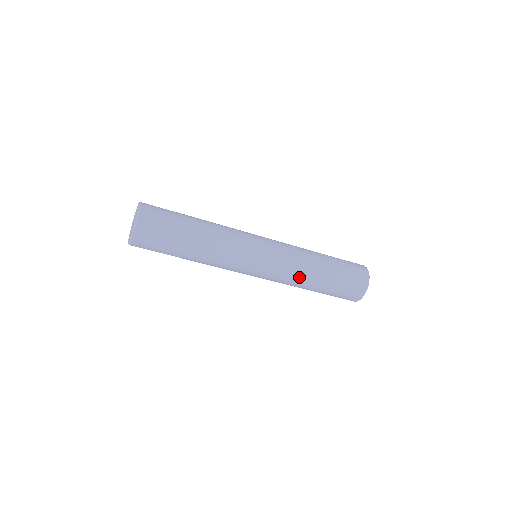
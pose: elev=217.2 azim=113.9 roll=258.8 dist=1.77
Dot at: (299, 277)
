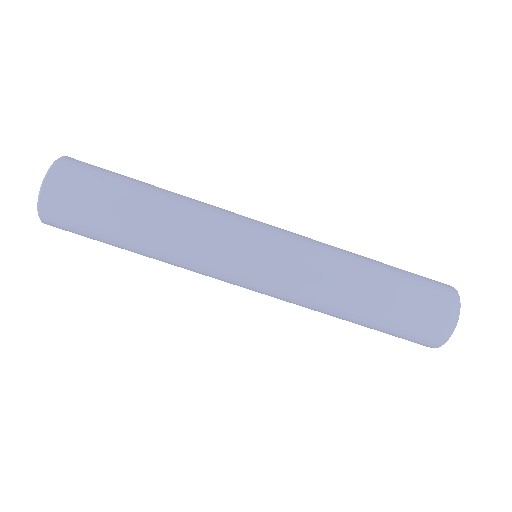
Dot at: (334, 275)
